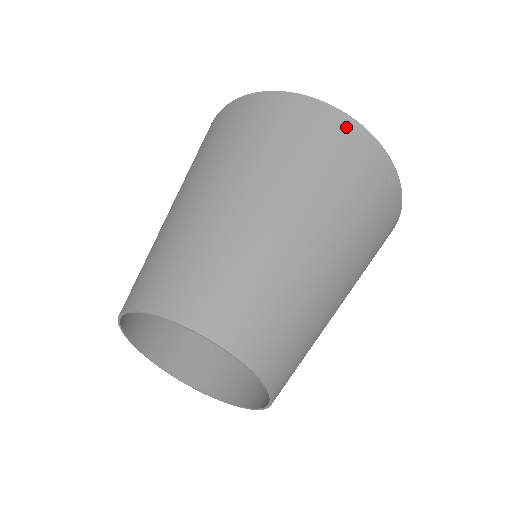
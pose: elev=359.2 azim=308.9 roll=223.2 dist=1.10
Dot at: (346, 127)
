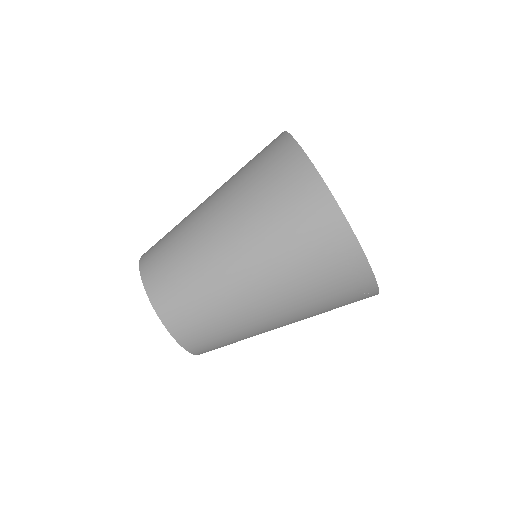
Dot at: (346, 246)
